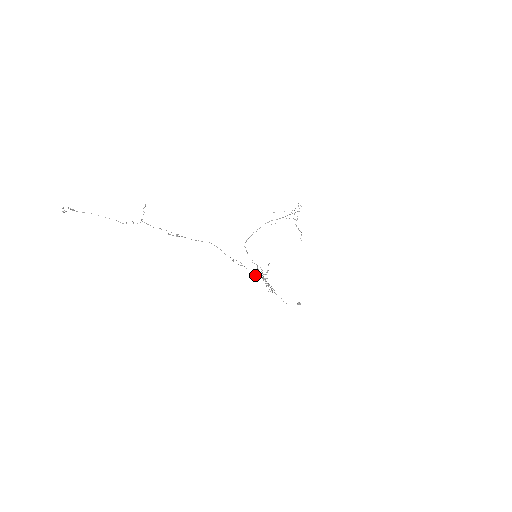
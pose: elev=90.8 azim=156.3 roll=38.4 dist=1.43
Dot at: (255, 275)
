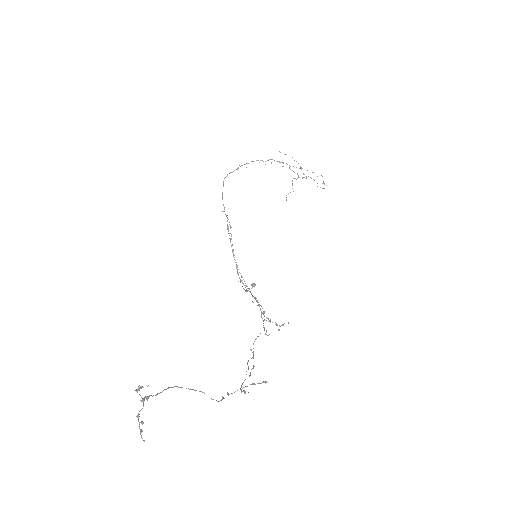
Dot at: occluded
